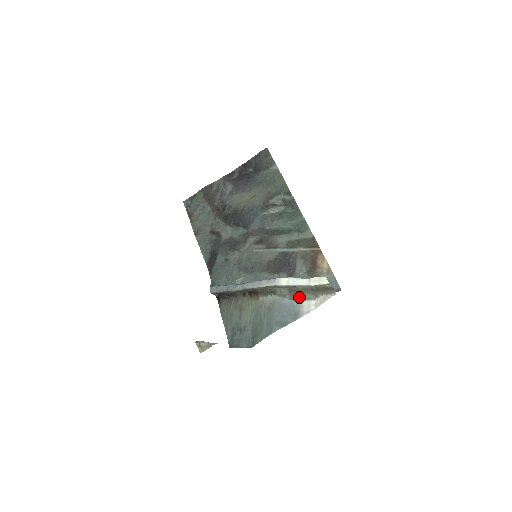
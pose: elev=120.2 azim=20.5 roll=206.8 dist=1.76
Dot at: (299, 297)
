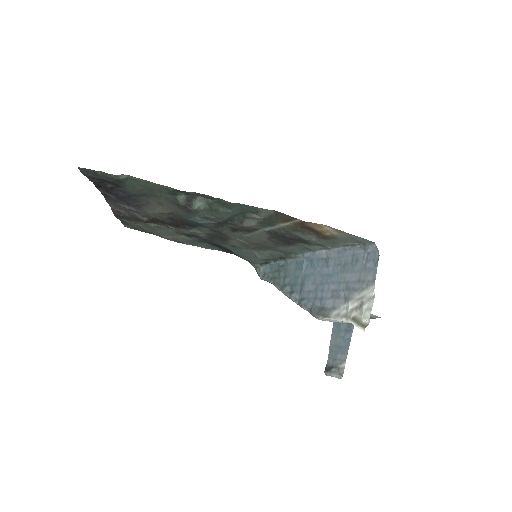
Dot at: occluded
